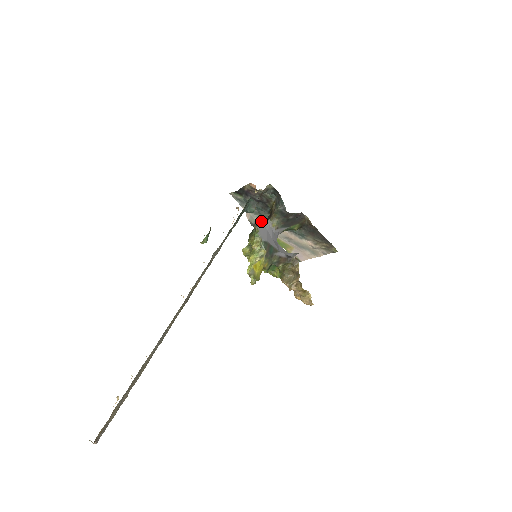
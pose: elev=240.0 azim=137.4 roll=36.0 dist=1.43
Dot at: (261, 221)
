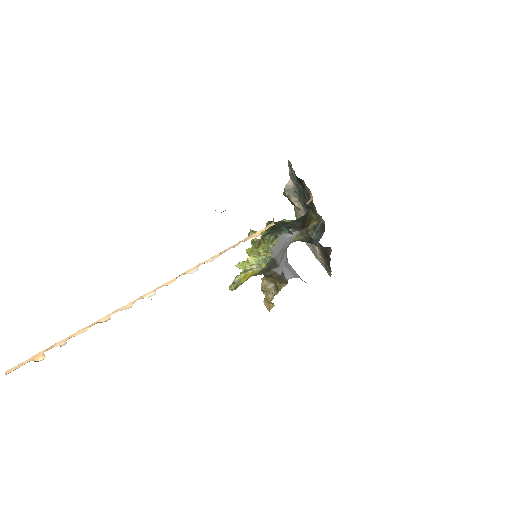
Dot at: (295, 200)
